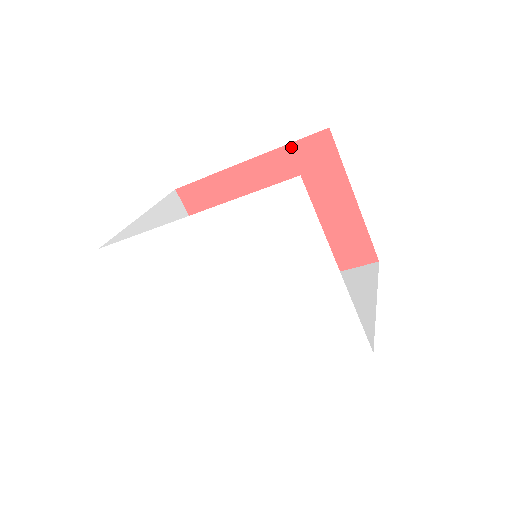
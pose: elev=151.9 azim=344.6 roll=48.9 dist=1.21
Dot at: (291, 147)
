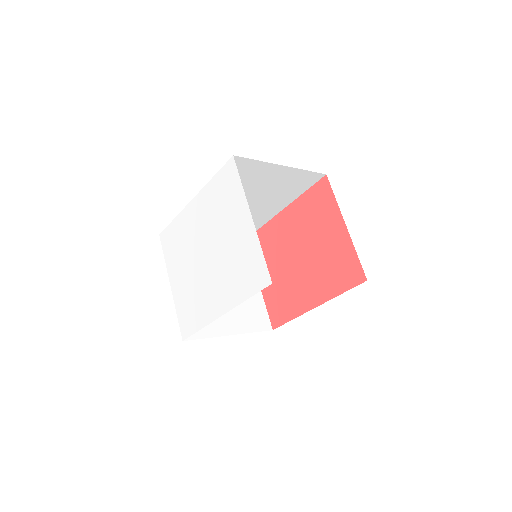
Dot at: (306, 194)
